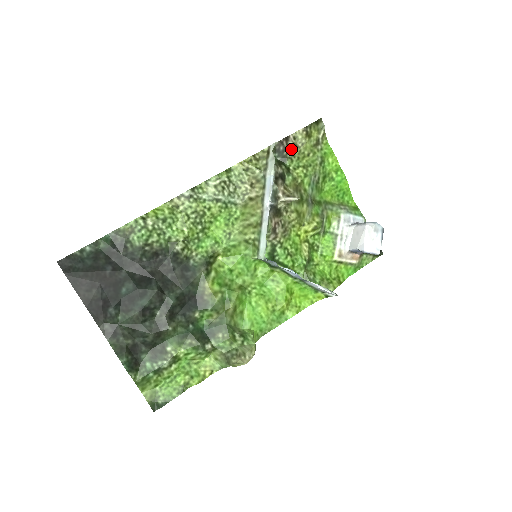
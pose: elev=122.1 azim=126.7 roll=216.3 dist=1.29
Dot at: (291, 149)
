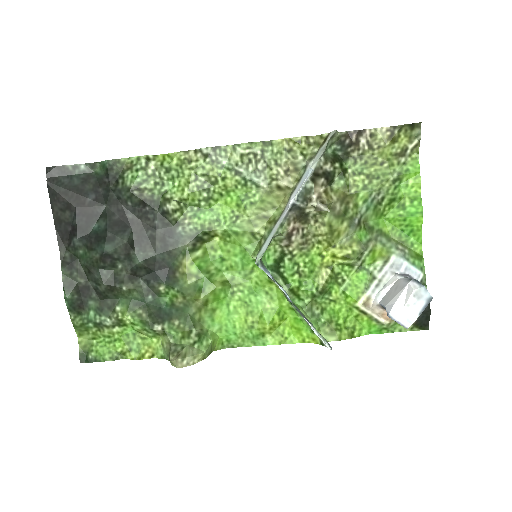
Dot at: (360, 147)
